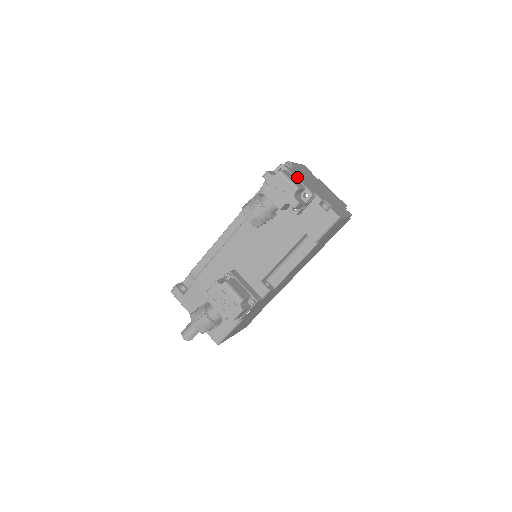
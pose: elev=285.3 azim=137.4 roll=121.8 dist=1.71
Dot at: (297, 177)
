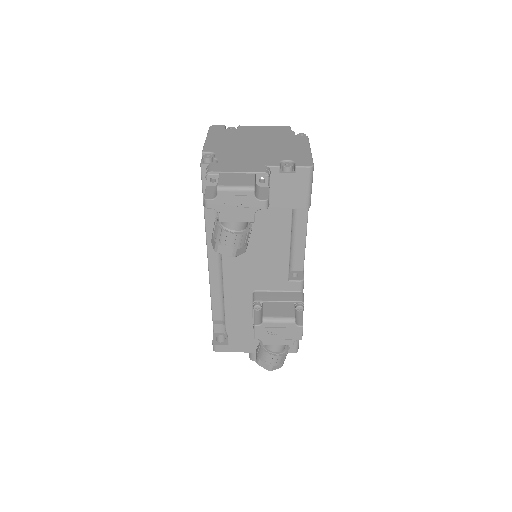
Dot at: (235, 169)
